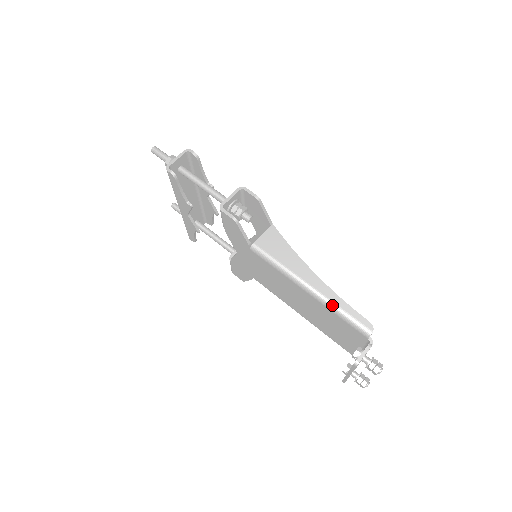
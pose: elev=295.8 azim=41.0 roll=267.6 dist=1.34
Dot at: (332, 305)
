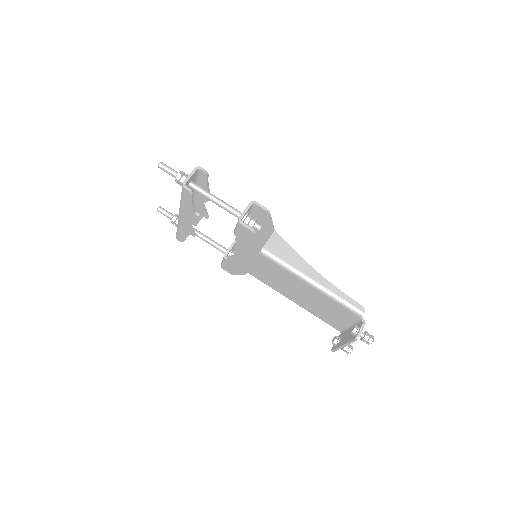
Dot at: (333, 295)
